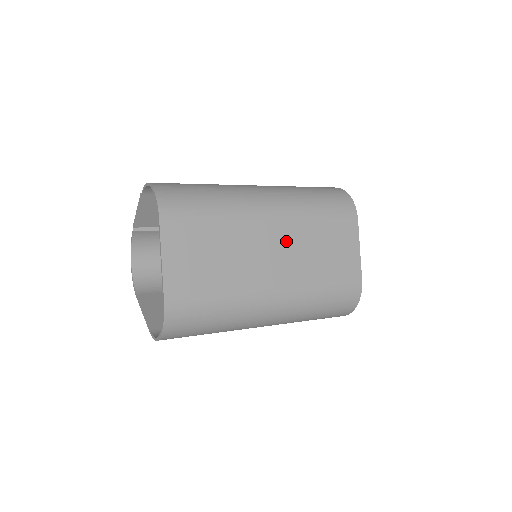
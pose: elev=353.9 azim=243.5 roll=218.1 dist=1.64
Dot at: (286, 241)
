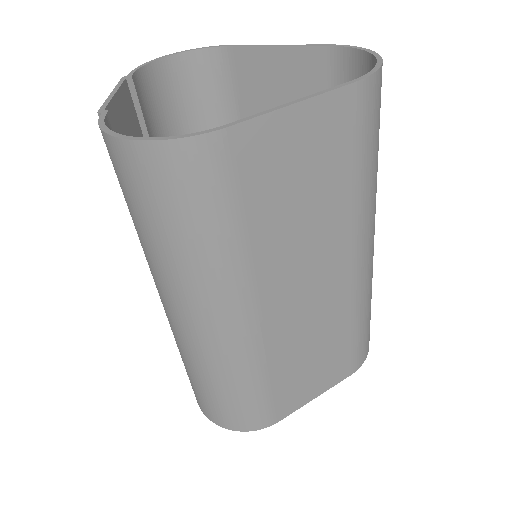
Dot at: occluded
